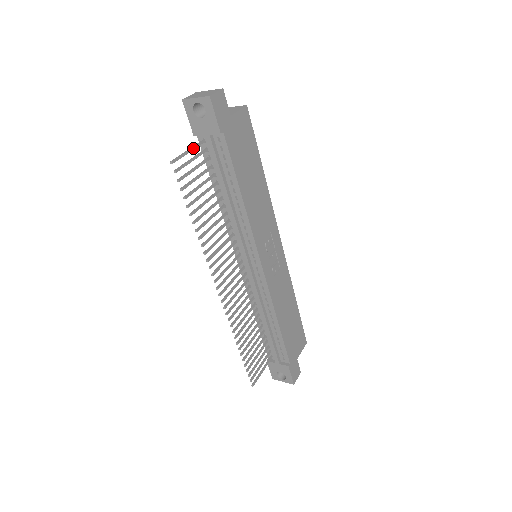
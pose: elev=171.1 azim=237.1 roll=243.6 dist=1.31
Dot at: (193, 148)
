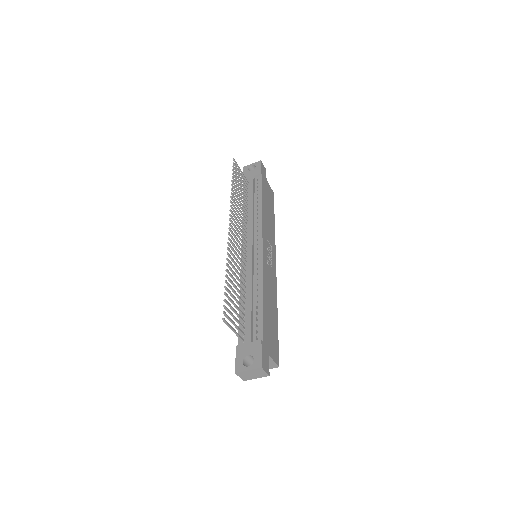
Dot at: (243, 174)
